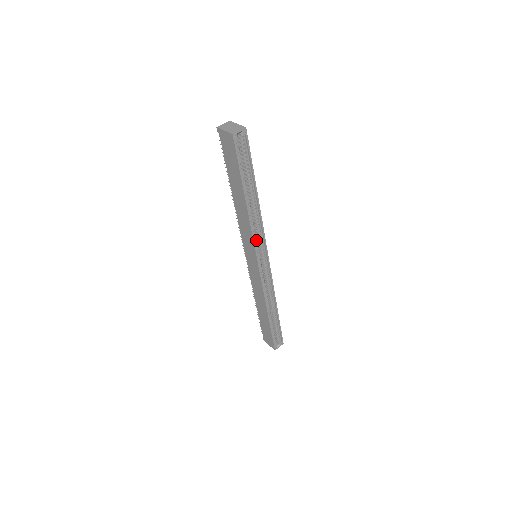
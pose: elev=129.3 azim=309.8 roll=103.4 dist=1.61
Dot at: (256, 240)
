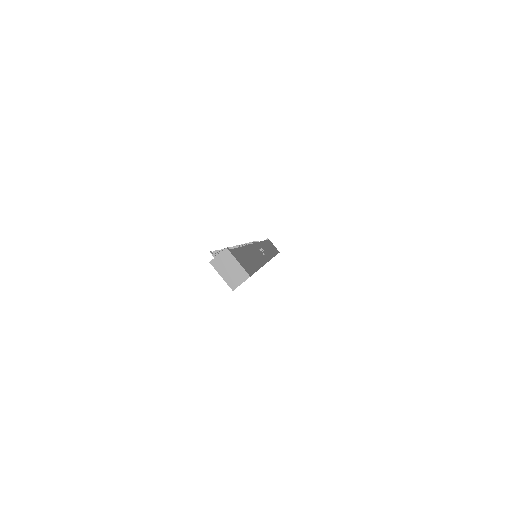
Dot at: occluded
